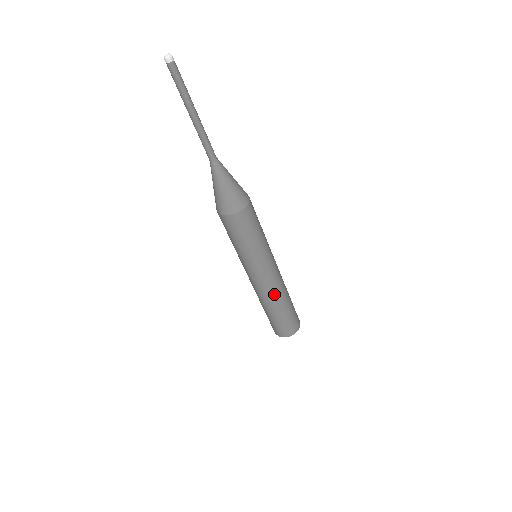
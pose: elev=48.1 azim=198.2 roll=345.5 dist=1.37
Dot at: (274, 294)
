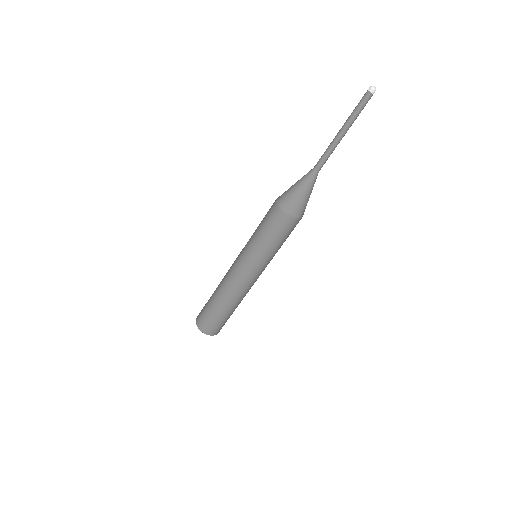
Dot at: (248, 291)
